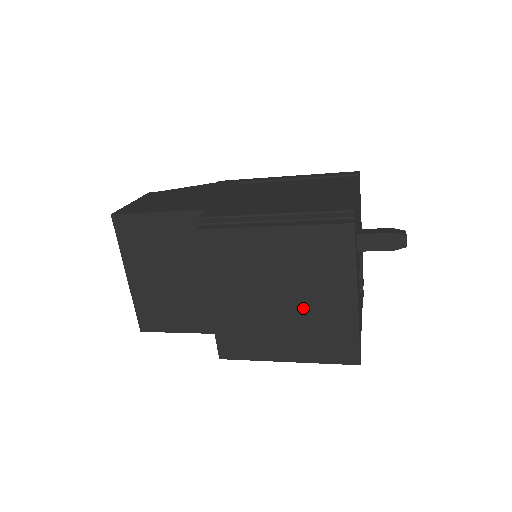
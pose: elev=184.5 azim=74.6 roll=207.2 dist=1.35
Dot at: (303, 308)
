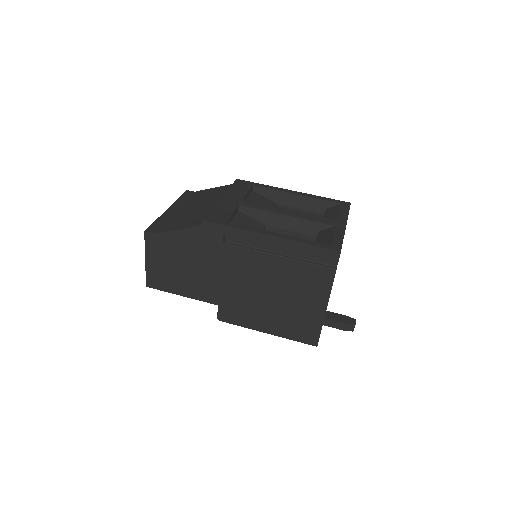
Dot at: occluded
